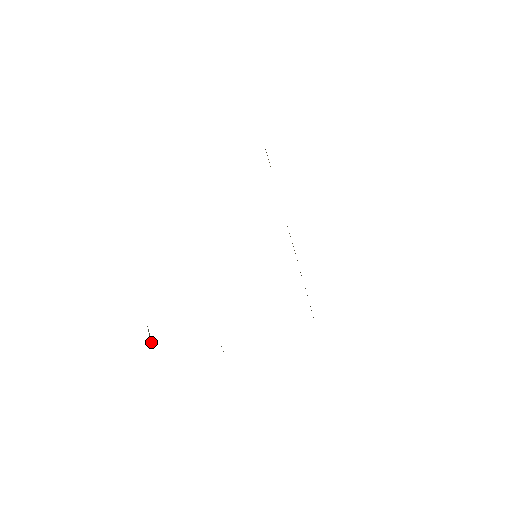
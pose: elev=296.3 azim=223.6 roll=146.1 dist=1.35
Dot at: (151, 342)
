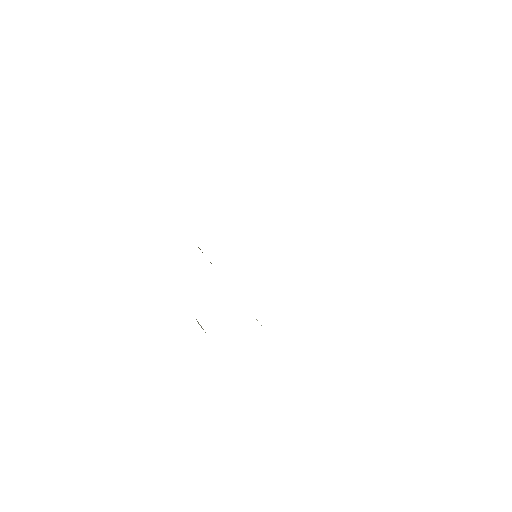
Dot at: (201, 327)
